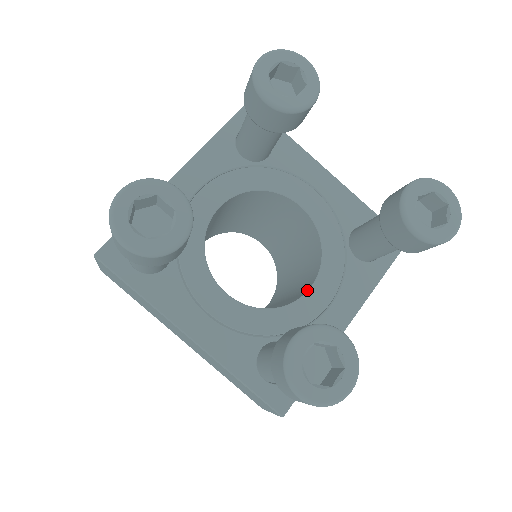
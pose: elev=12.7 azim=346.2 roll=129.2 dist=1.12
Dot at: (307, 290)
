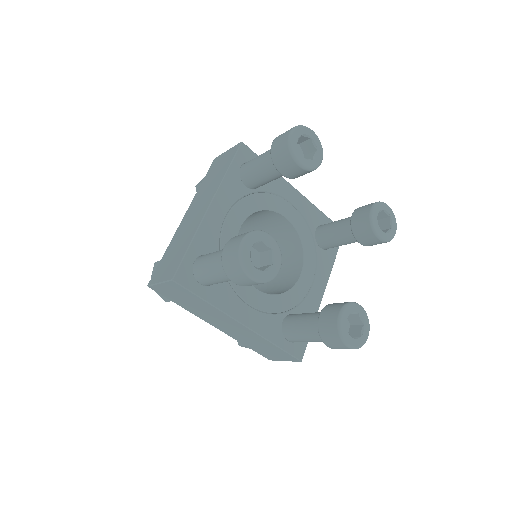
Dot at: (299, 276)
